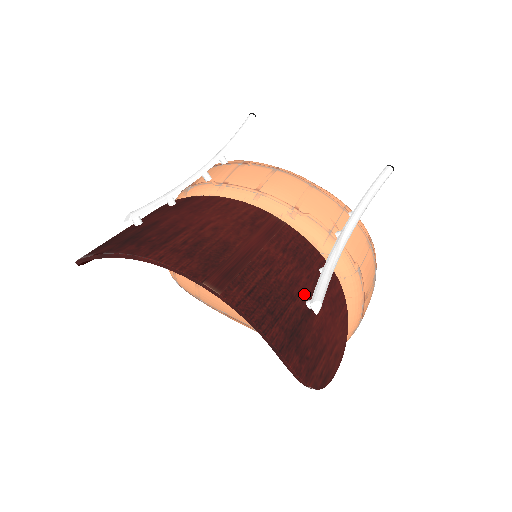
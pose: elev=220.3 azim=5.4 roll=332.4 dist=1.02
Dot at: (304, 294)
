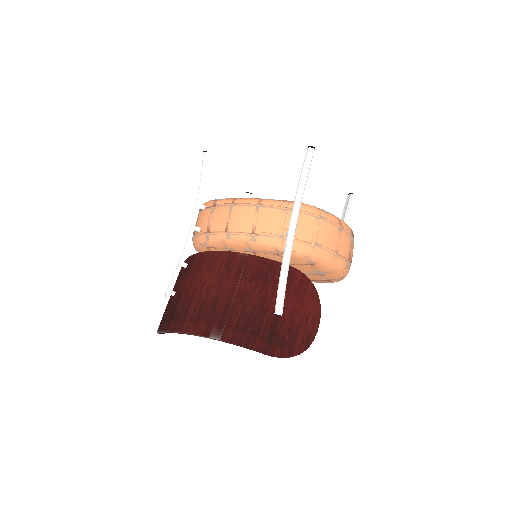
Dot at: (272, 303)
